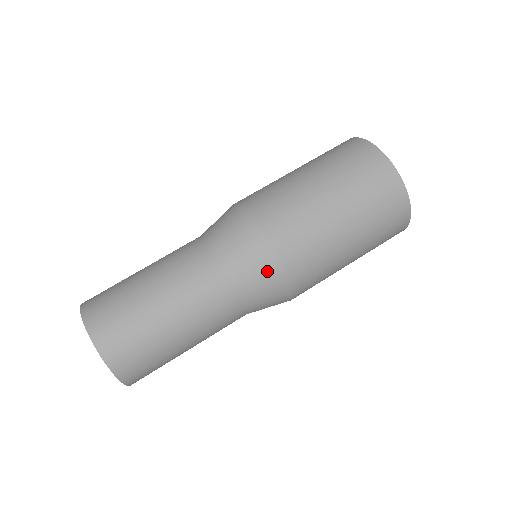
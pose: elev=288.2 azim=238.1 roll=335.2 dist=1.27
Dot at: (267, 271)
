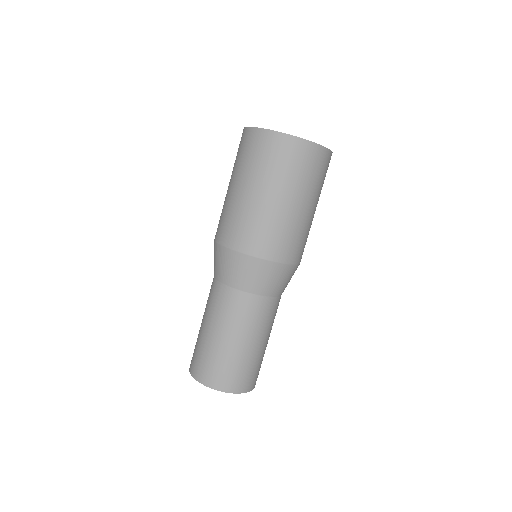
Dot at: (278, 273)
